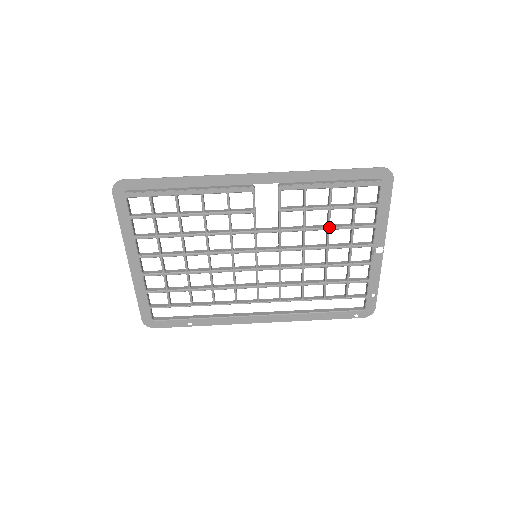
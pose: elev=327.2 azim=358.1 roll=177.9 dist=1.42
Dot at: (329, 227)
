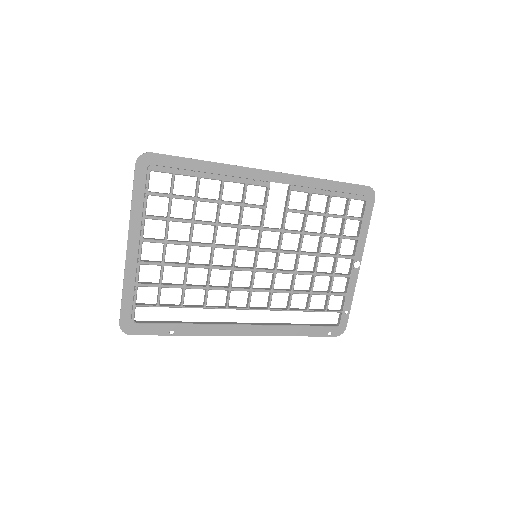
Dot at: (324, 234)
